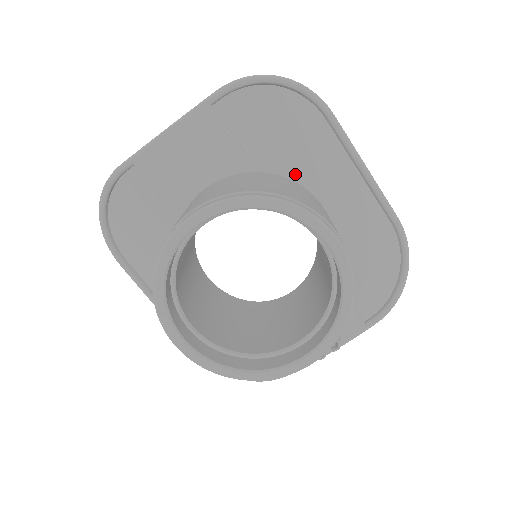
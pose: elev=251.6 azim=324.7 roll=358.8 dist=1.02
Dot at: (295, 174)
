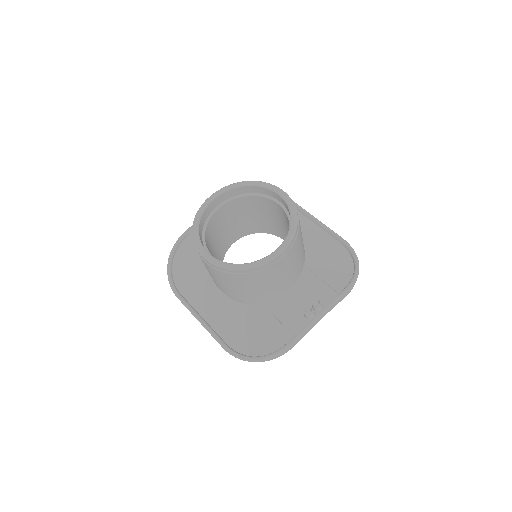
Dot at: occluded
